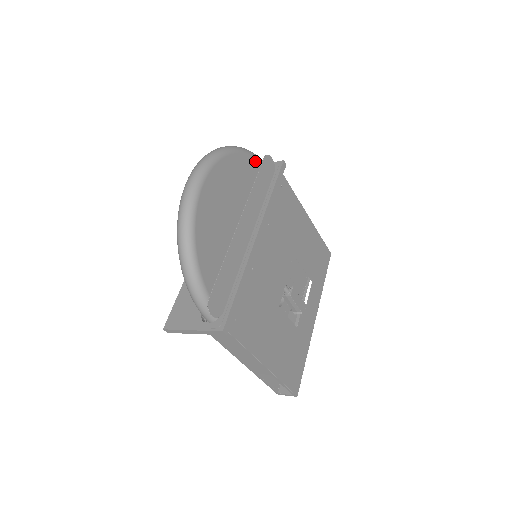
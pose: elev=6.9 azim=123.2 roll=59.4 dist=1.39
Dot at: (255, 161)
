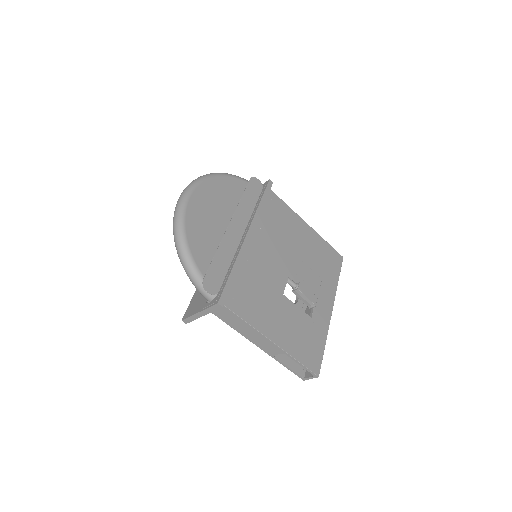
Dot at: (241, 182)
